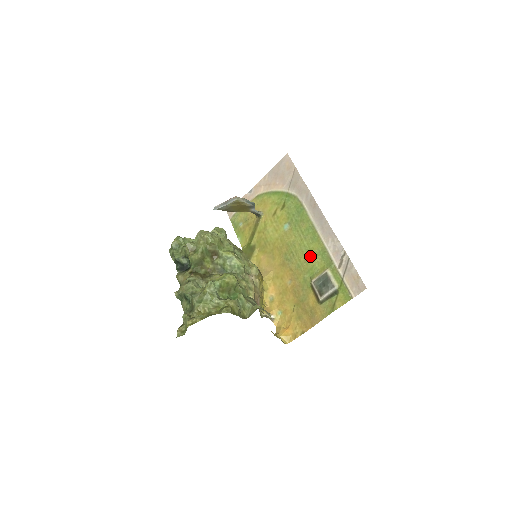
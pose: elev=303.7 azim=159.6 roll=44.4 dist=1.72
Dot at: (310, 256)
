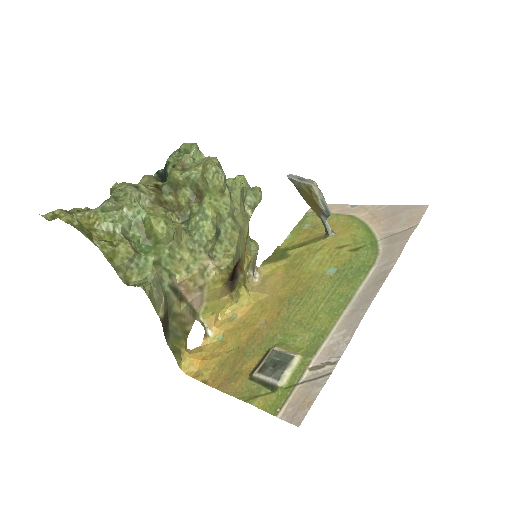
Dot at: (307, 323)
